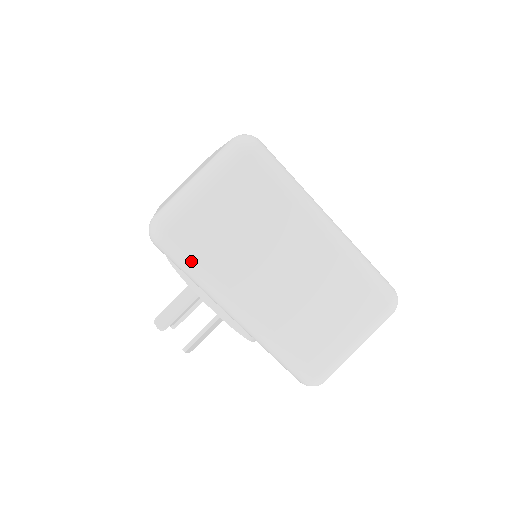
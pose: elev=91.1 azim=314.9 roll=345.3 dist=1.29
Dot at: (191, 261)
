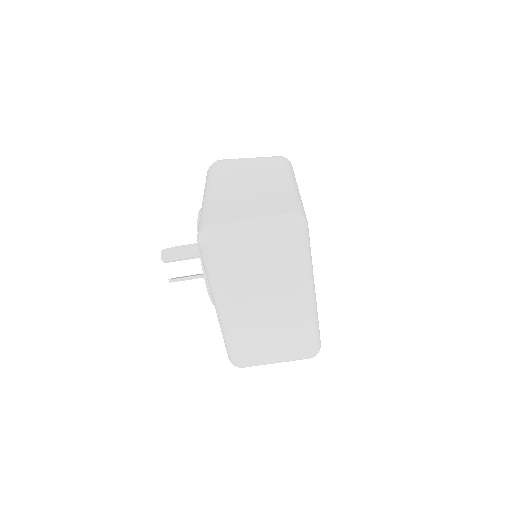
Dot at: (213, 268)
